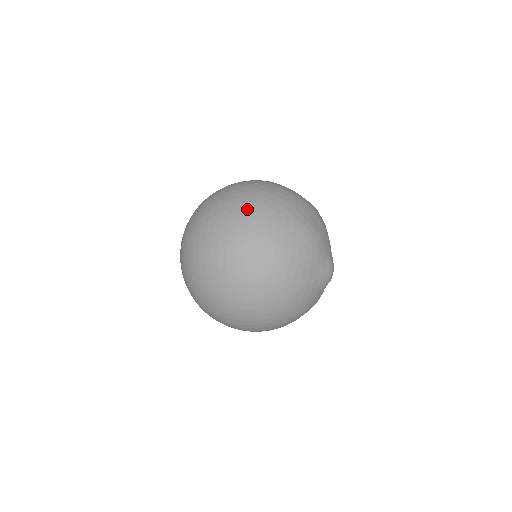
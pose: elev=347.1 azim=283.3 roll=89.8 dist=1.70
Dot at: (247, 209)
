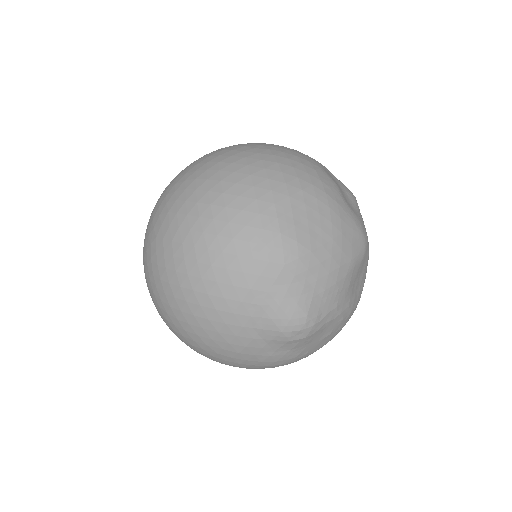
Dot at: (225, 163)
